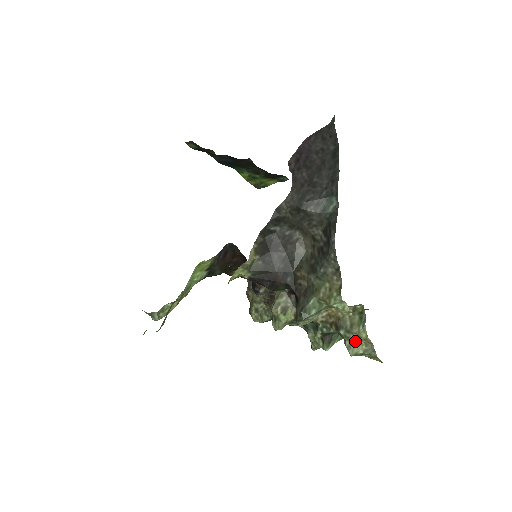
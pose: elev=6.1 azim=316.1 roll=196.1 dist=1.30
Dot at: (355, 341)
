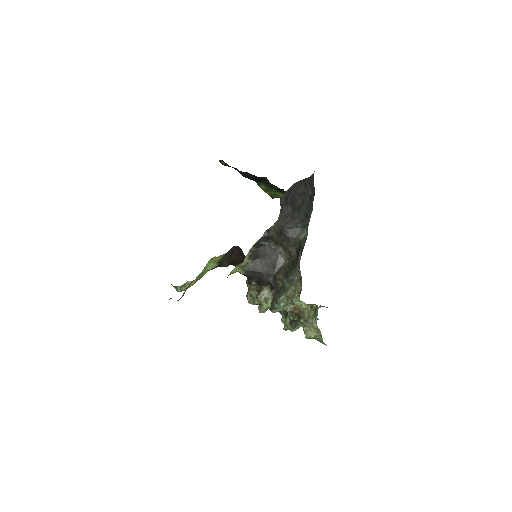
Dot at: (310, 328)
